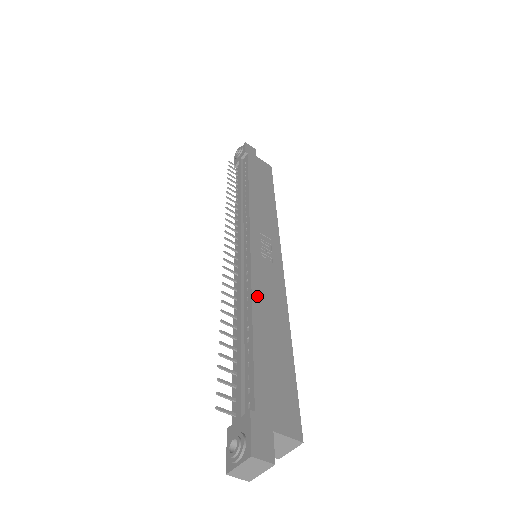
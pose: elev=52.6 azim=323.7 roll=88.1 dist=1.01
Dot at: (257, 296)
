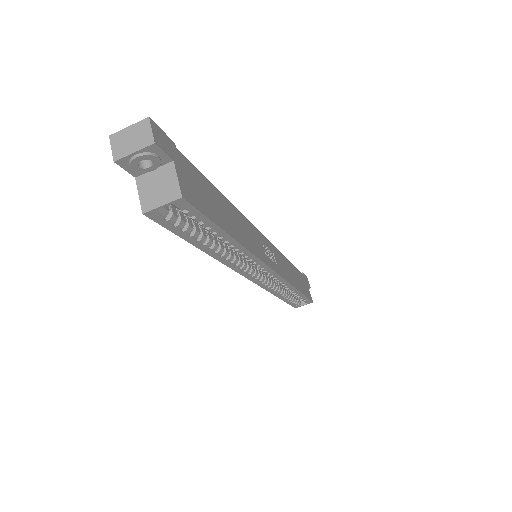
Dot at: (239, 215)
